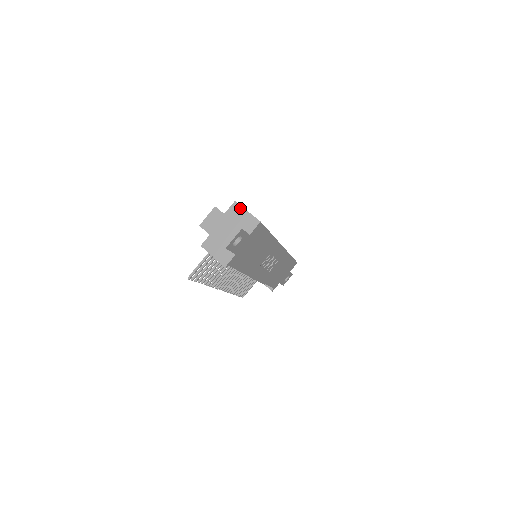
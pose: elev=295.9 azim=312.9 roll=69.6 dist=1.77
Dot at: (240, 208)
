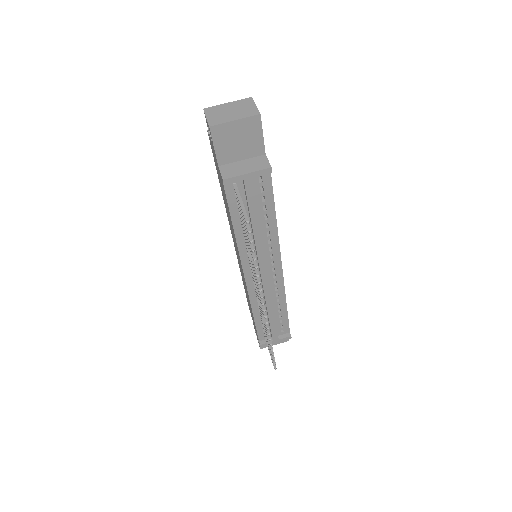
Dot at: occluded
